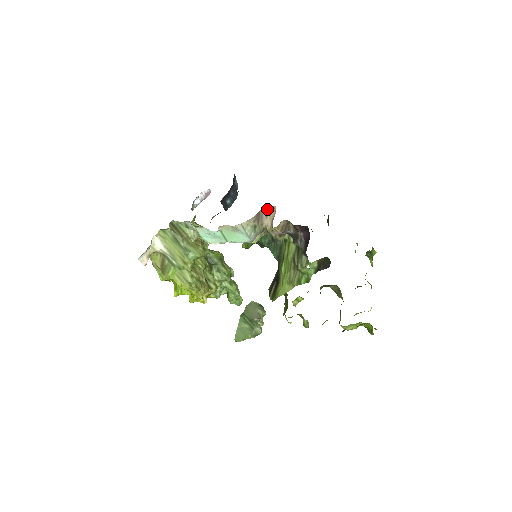
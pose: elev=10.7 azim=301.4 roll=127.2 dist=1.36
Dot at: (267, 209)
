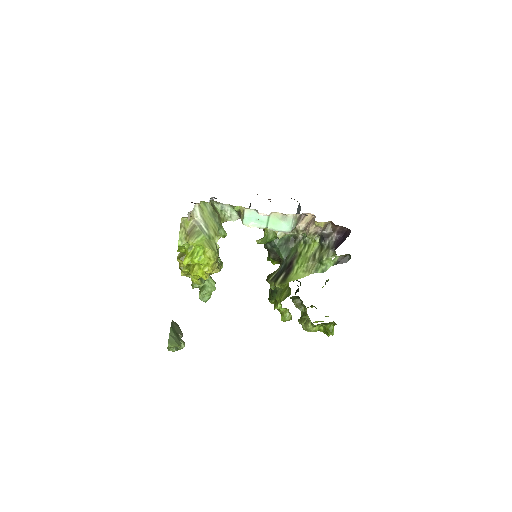
Dot at: (305, 215)
